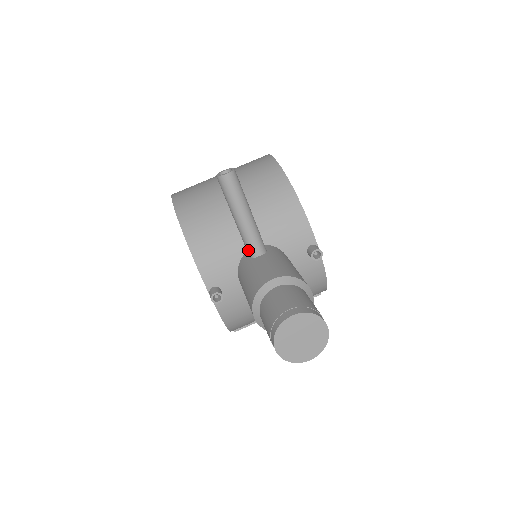
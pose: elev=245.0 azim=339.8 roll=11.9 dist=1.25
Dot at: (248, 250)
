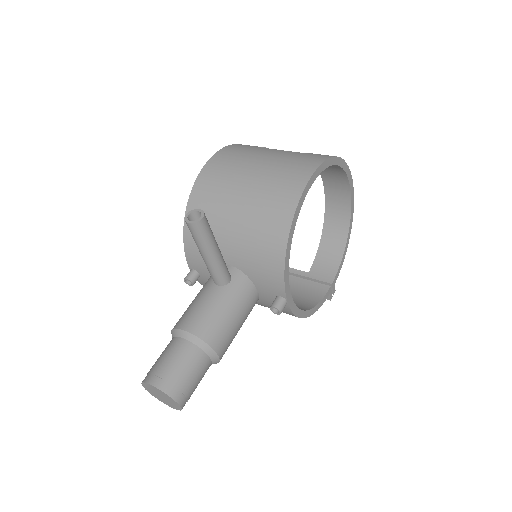
Dot at: occluded
